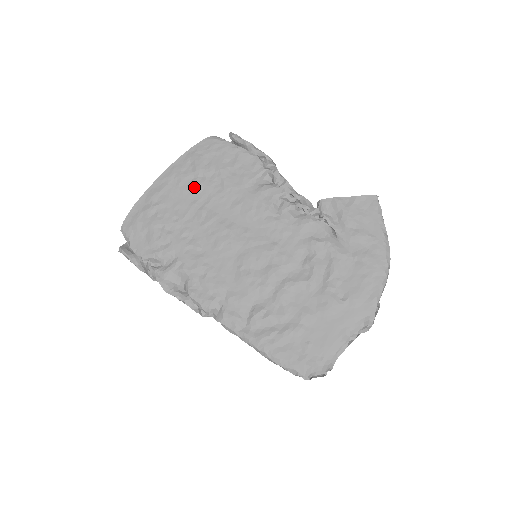
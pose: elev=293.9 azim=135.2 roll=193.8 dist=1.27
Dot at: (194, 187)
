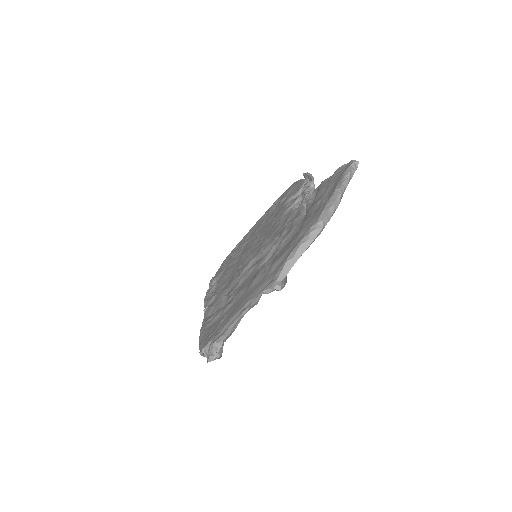
Dot at: (263, 220)
